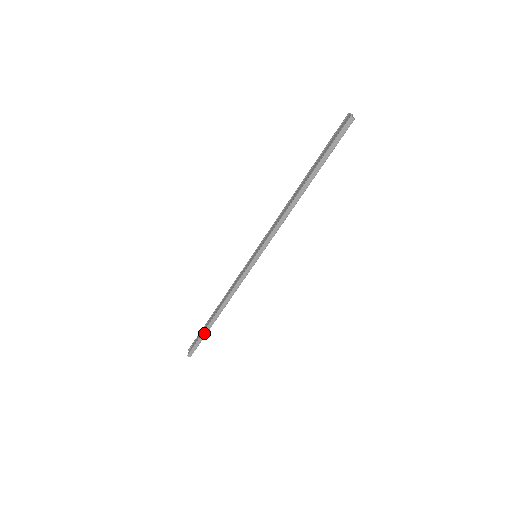
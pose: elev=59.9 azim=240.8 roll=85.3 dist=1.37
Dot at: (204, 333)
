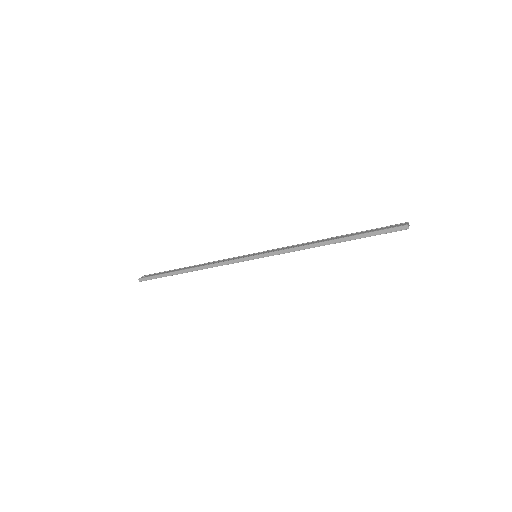
Dot at: (167, 274)
